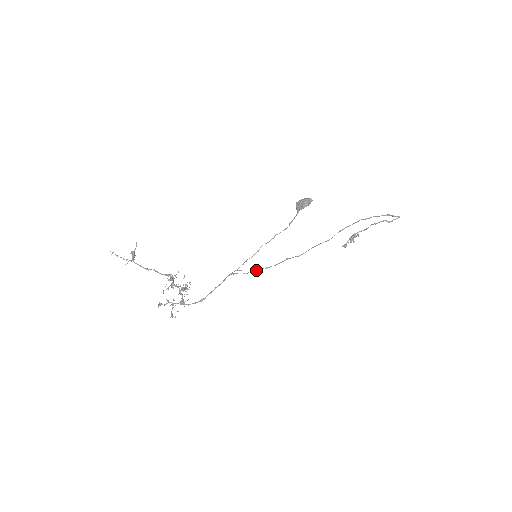
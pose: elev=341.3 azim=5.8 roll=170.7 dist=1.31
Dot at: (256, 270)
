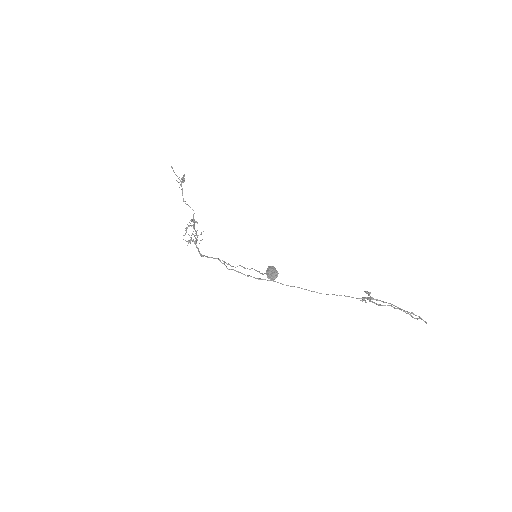
Dot at: (238, 272)
